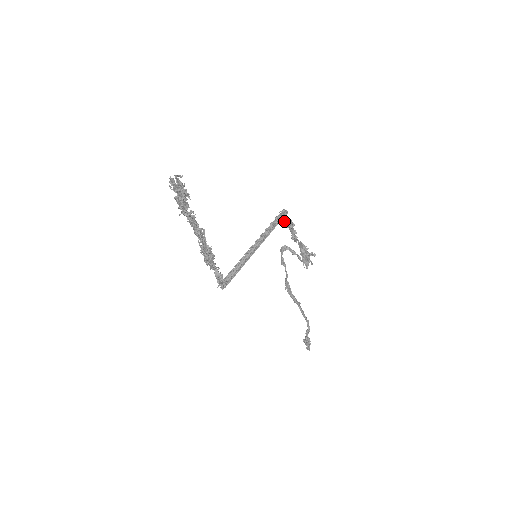
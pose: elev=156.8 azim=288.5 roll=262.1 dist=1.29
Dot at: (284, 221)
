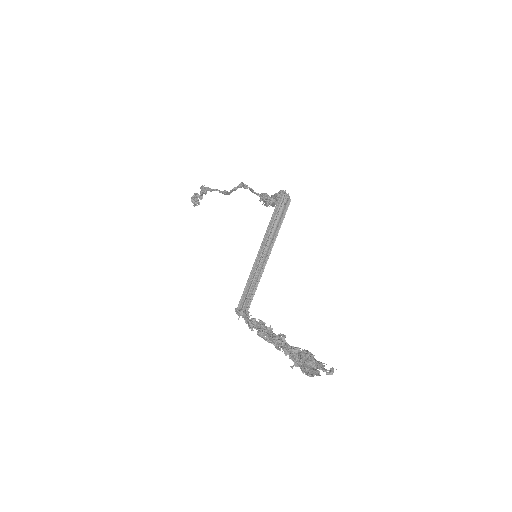
Dot at: occluded
